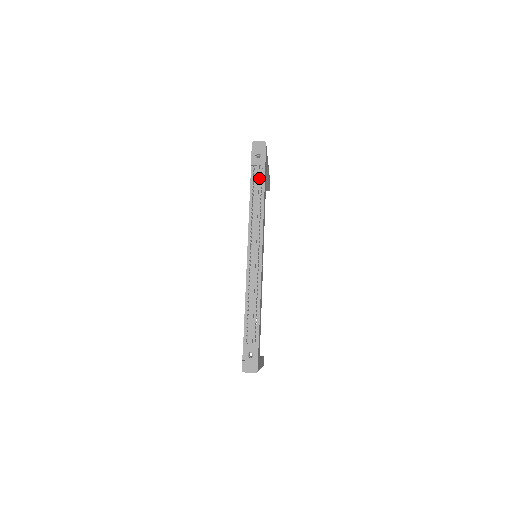
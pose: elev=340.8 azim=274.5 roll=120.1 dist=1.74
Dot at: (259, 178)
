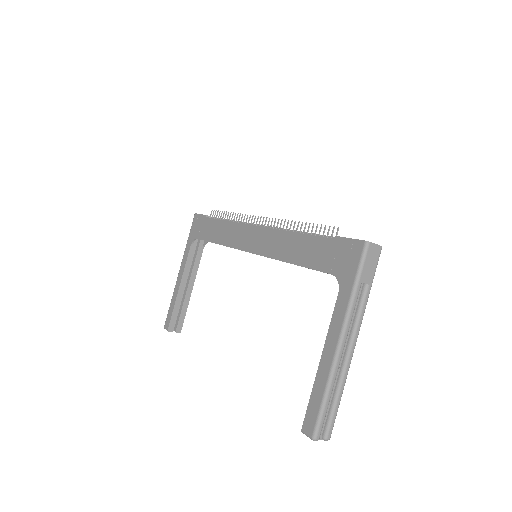
Dot at: occluded
